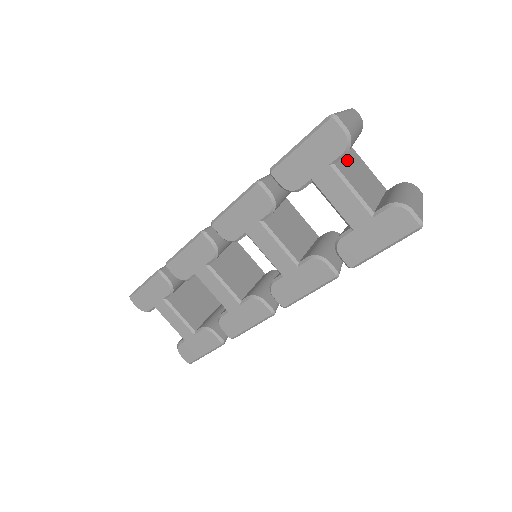
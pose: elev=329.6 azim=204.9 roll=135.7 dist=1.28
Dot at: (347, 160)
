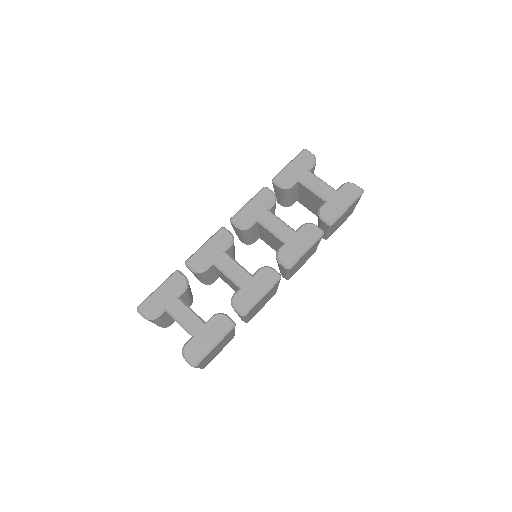
Dot at: occluded
